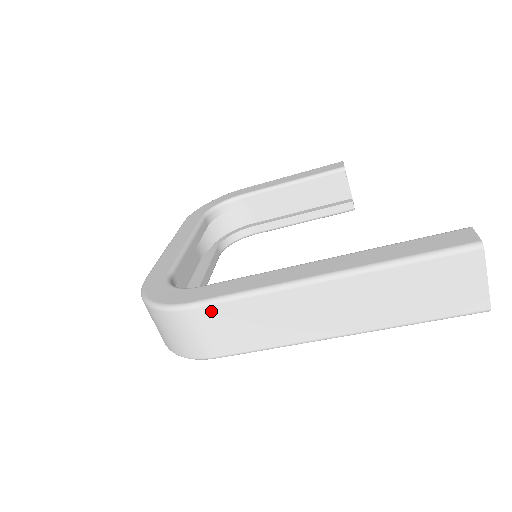
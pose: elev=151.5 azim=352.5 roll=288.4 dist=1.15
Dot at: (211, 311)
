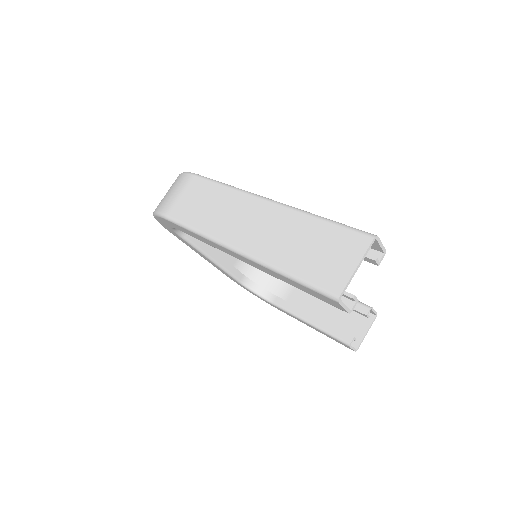
Dot at: (200, 183)
